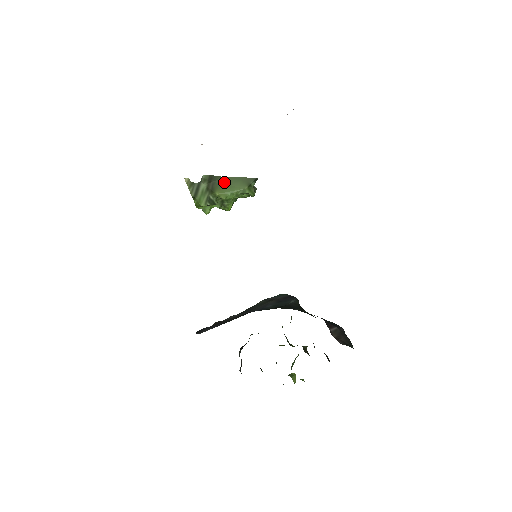
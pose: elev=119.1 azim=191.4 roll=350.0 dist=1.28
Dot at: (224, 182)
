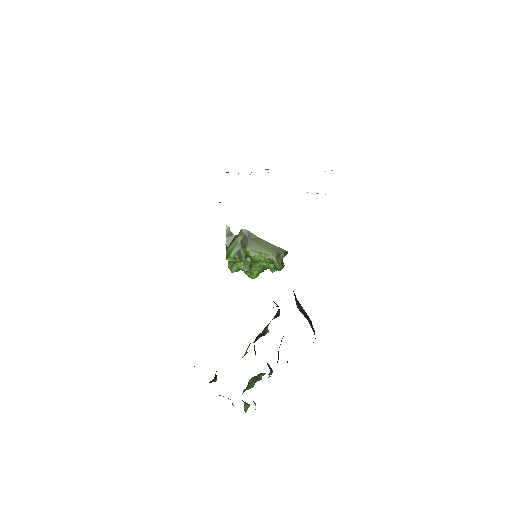
Dot at: (258, 242)
